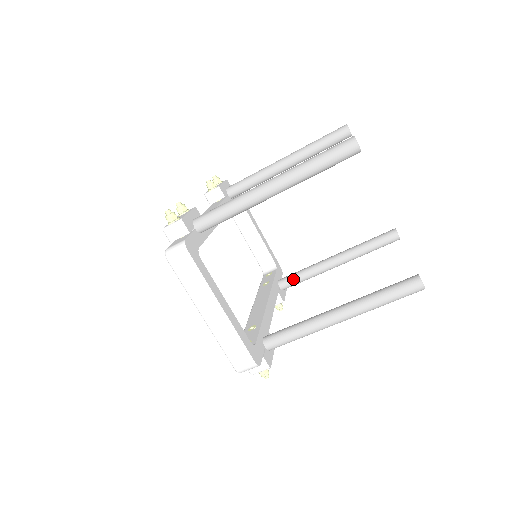
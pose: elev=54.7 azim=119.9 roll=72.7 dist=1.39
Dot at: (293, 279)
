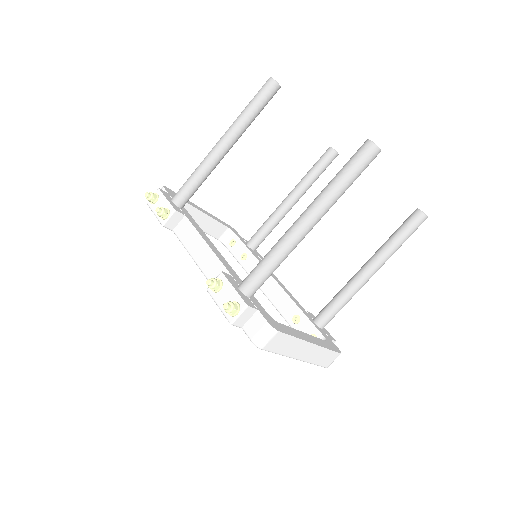
Dot at: (262, 237)
